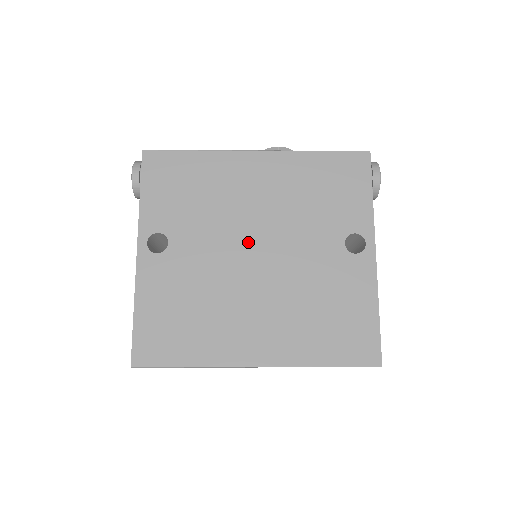
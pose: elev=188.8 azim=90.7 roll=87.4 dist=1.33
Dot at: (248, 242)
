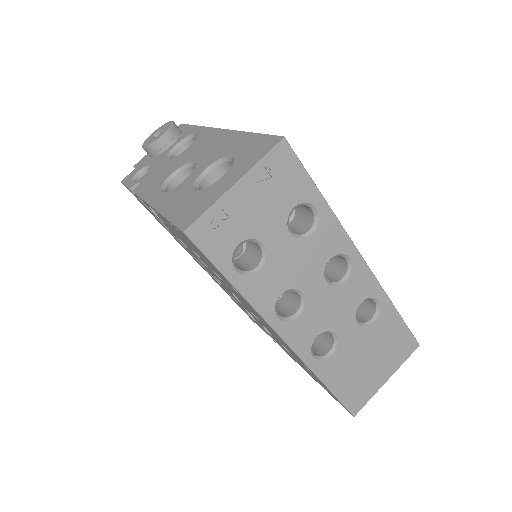
Dot at: occluded
